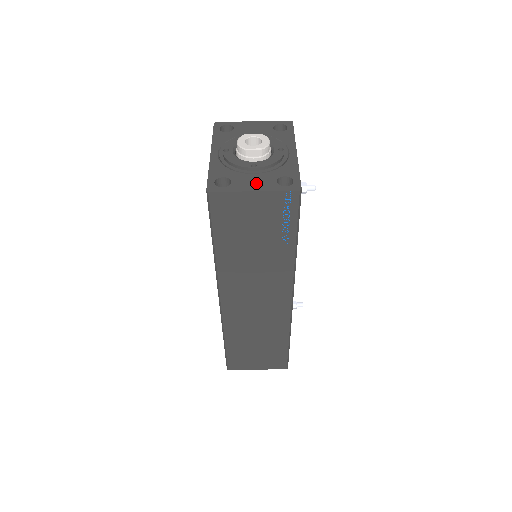
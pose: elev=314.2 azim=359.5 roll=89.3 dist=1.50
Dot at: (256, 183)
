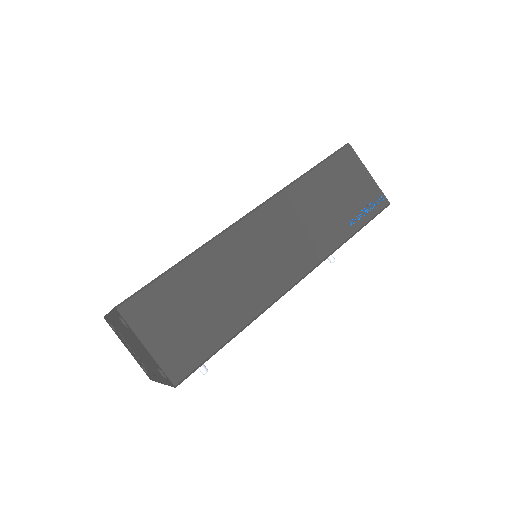
Dot at: occluded
